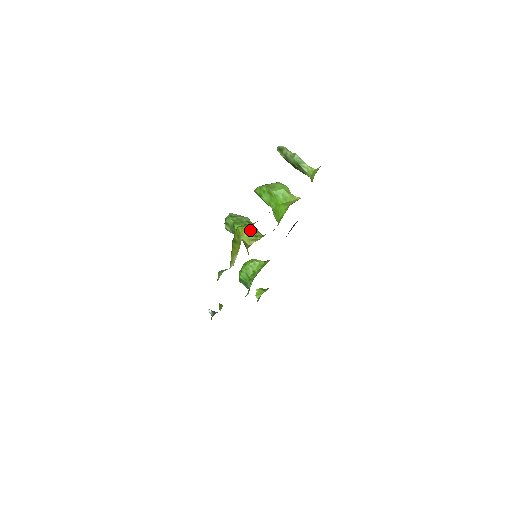
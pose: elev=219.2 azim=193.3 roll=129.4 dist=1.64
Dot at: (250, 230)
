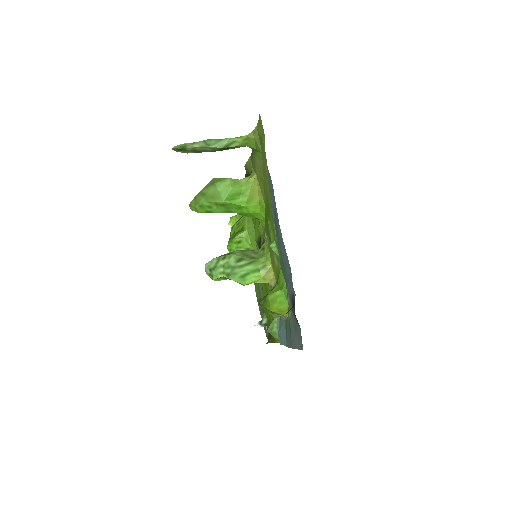
Dot at: (251, 268)
